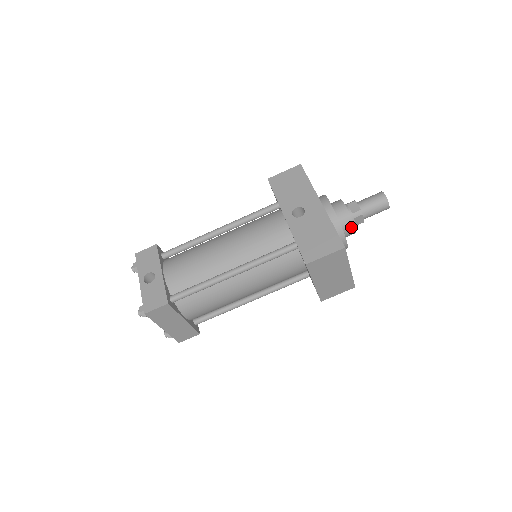
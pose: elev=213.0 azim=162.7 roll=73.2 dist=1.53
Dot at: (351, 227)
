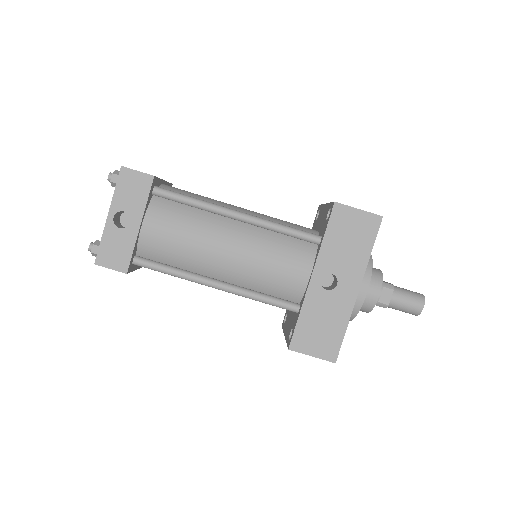
Dot at: (364, 311)
